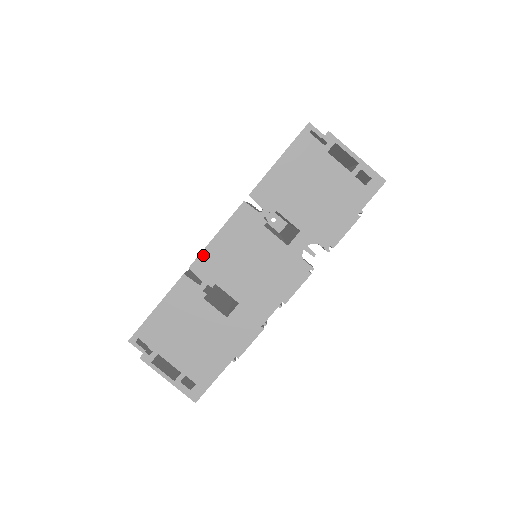
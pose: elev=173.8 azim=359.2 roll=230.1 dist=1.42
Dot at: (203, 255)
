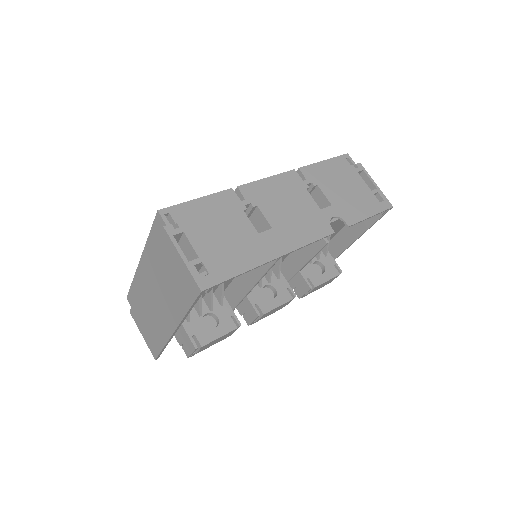
Dot at: (253, 184)
